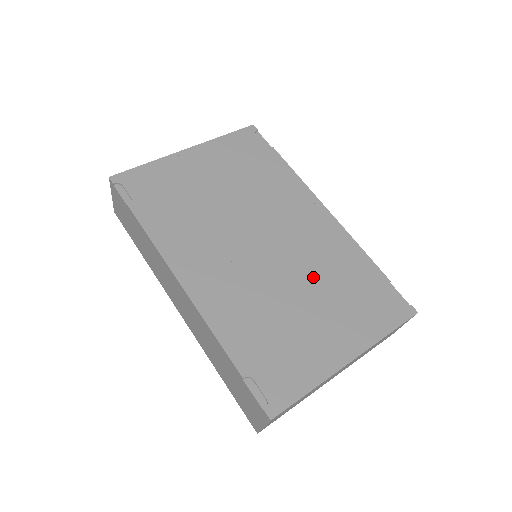
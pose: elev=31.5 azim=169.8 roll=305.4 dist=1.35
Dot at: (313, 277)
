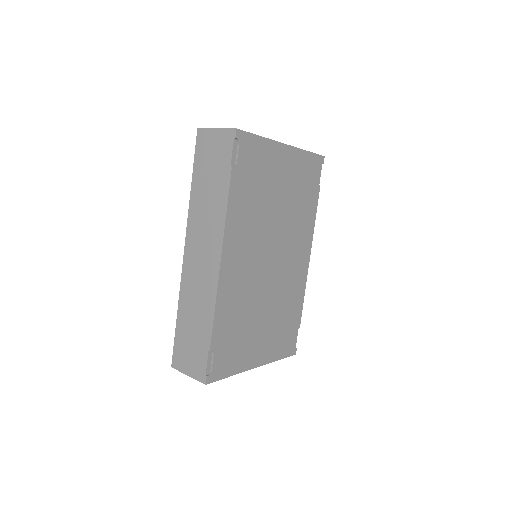
Dot at: (276, 302)
